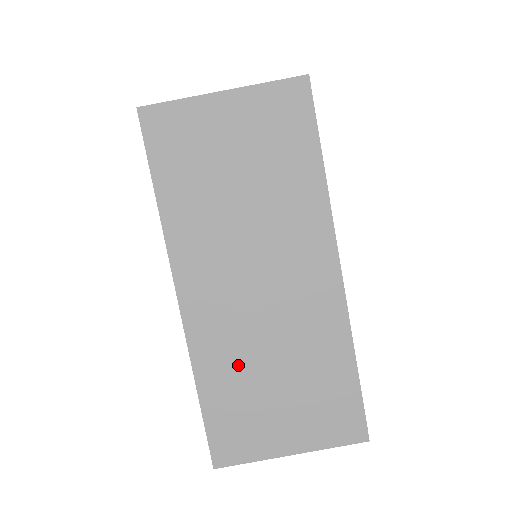
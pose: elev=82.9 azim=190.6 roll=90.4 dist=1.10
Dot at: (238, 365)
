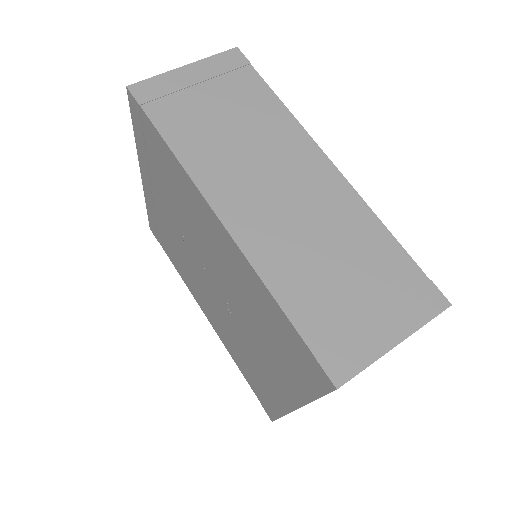
Dot at: occluded
